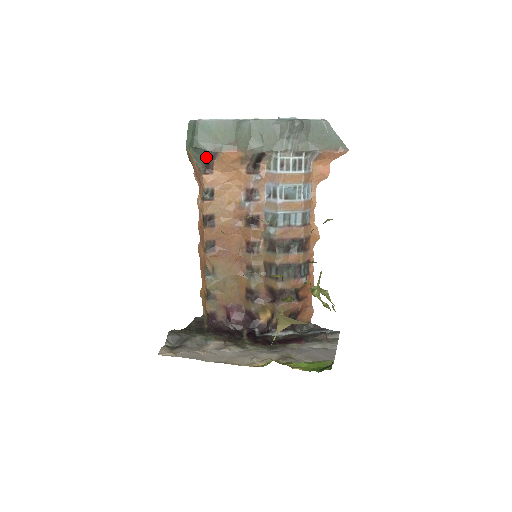
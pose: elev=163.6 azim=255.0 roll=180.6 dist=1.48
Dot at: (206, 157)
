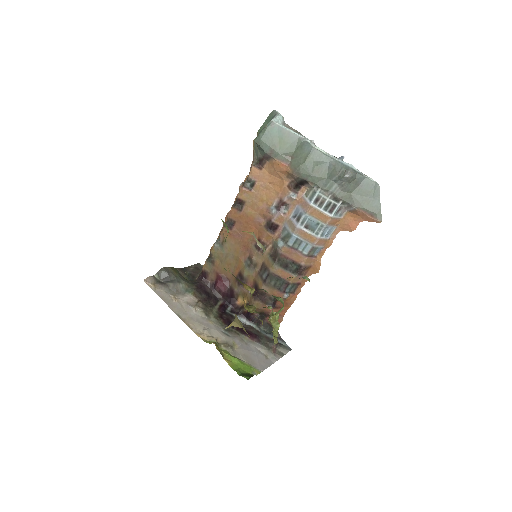
Dot at: (262, 154)
